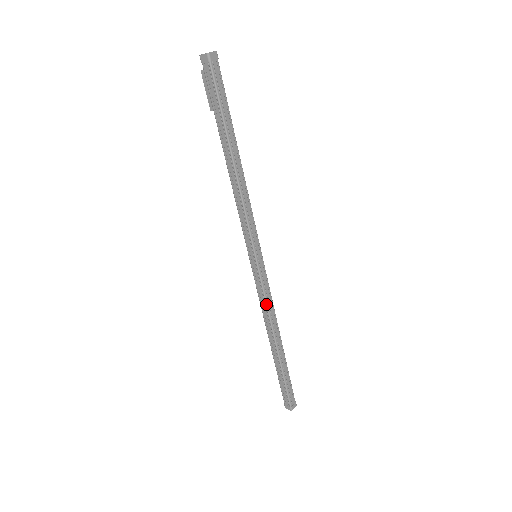
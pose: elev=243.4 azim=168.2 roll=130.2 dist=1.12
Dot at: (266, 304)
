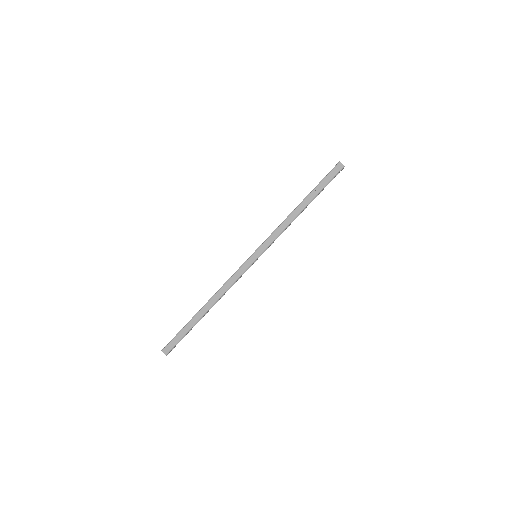
Dot at: (229, 279)
